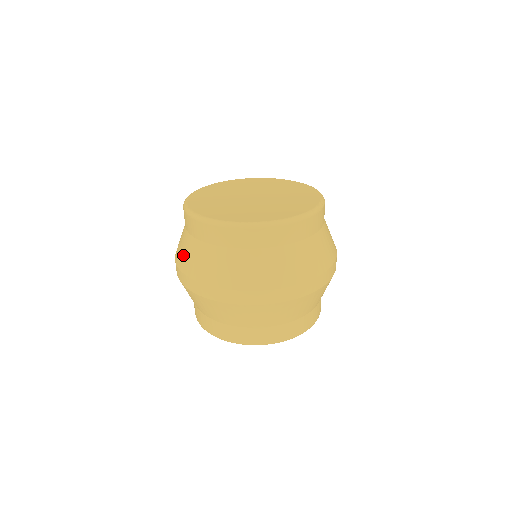
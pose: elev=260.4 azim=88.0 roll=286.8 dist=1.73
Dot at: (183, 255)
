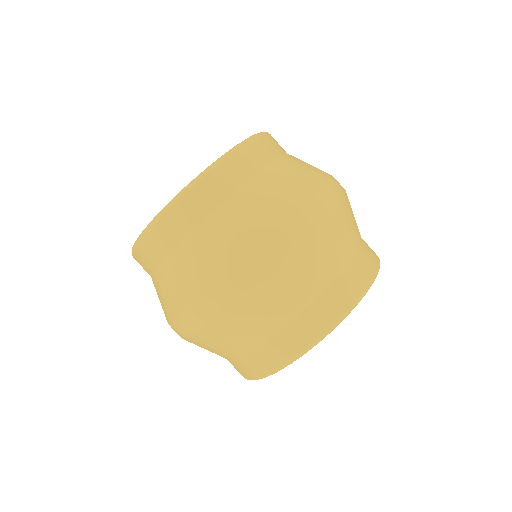
Dot at: occluded
